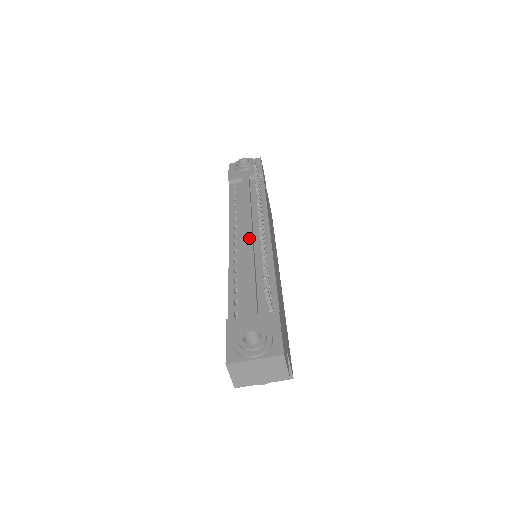
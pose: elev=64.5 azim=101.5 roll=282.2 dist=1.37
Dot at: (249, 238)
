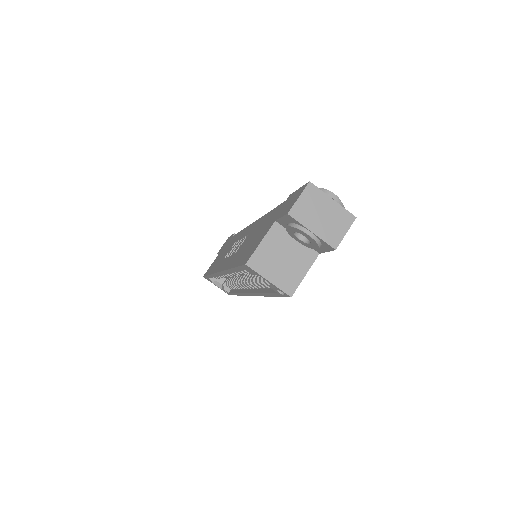
Dot at: occluded
